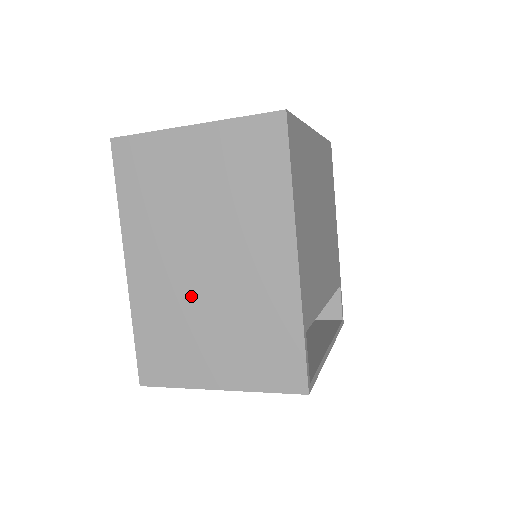
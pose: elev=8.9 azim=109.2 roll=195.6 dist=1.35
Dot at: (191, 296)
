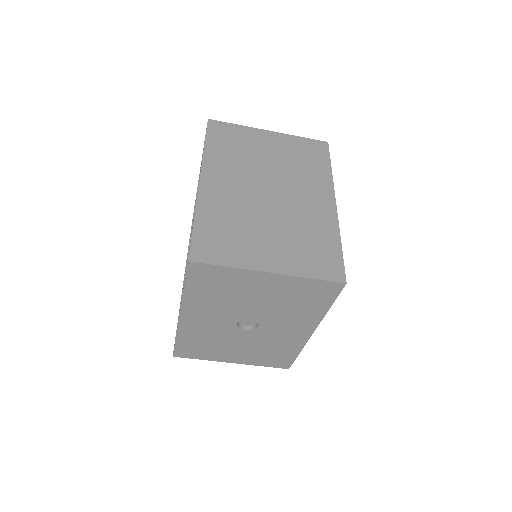
Dot at: (254, 208)
